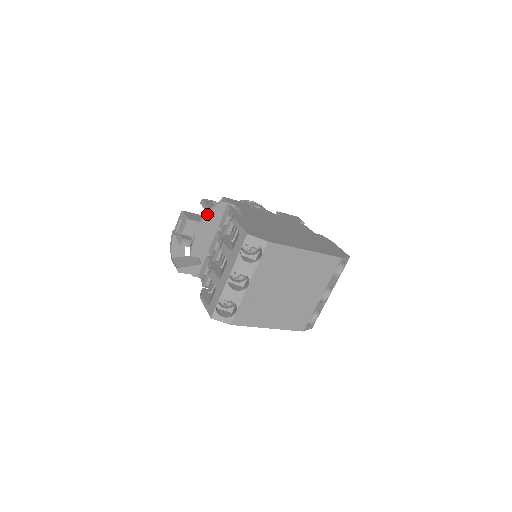
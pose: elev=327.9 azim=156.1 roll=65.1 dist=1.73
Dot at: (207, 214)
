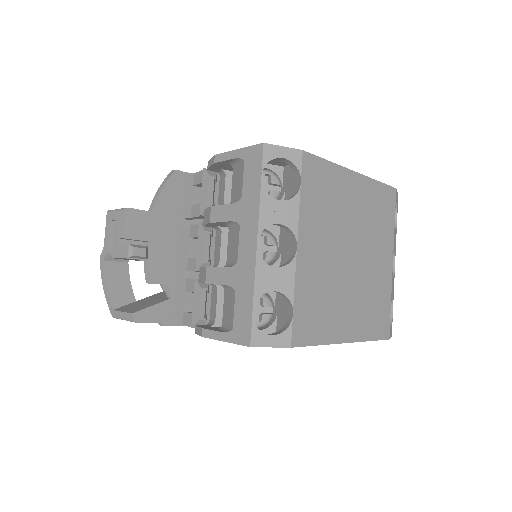
Dot at: (157, 196)
